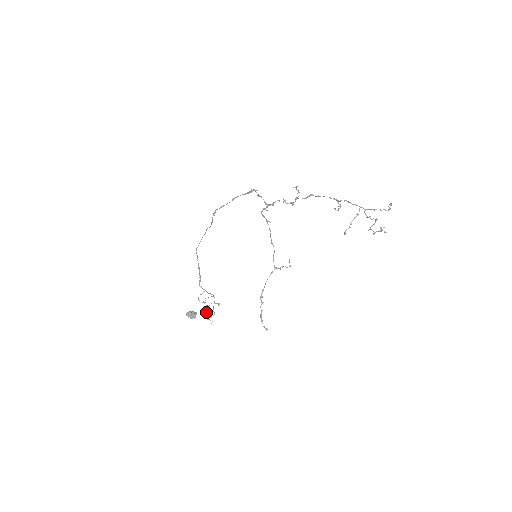
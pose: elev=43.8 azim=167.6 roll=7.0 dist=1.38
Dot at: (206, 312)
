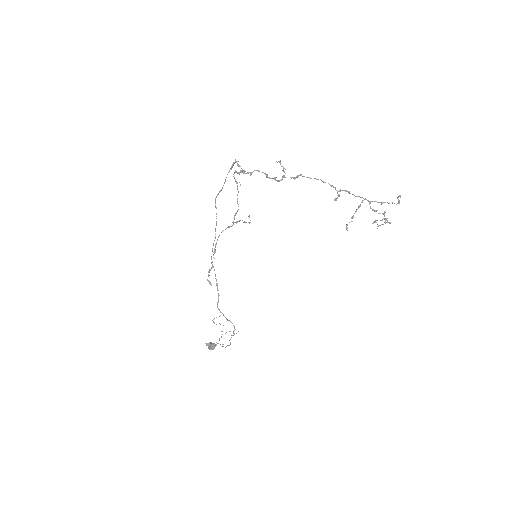
Dot at: occluded
